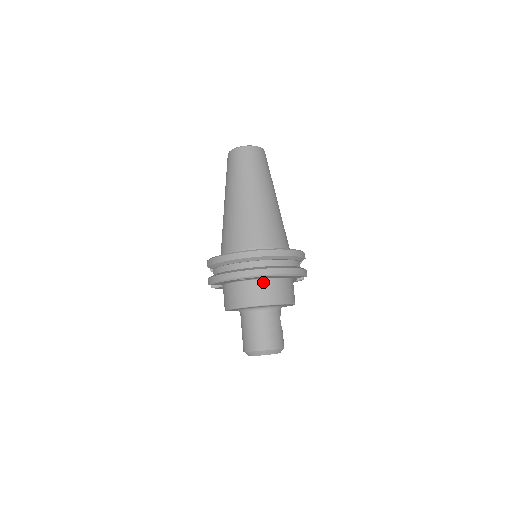
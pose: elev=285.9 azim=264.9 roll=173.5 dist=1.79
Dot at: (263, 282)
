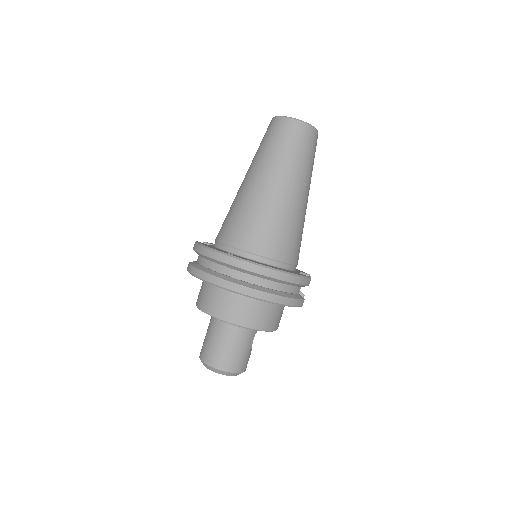
Dot at: (243, 298)
